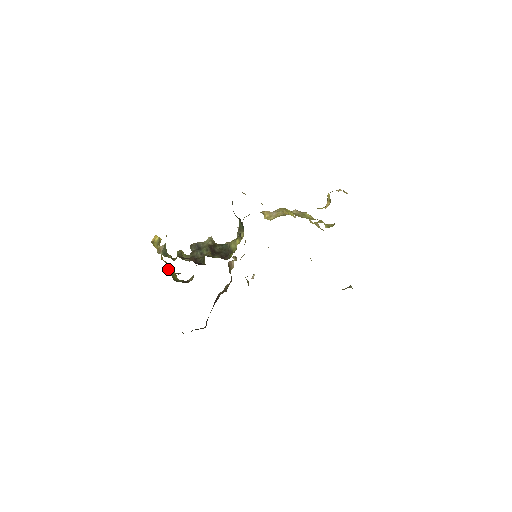
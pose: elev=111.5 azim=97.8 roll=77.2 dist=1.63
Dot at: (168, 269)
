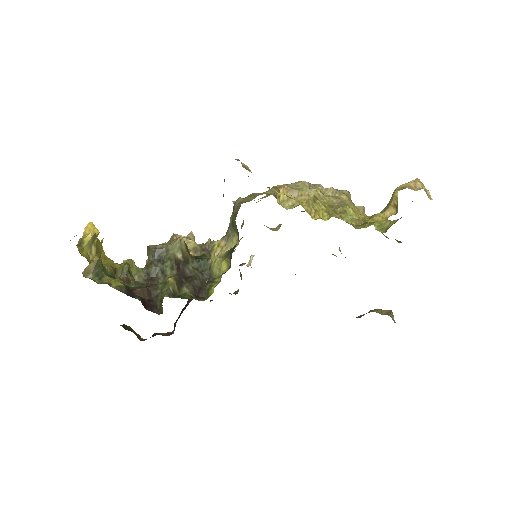
Dot at: occluded
